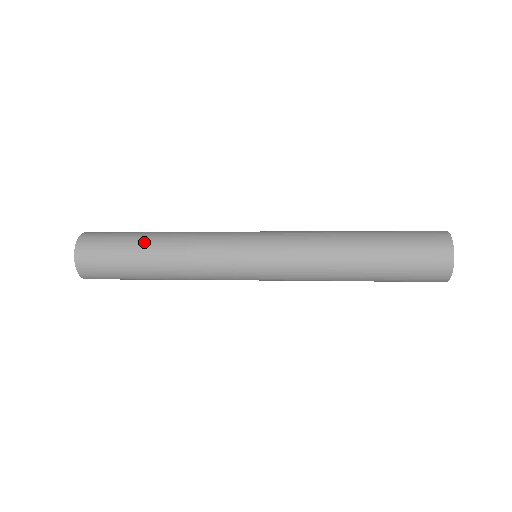
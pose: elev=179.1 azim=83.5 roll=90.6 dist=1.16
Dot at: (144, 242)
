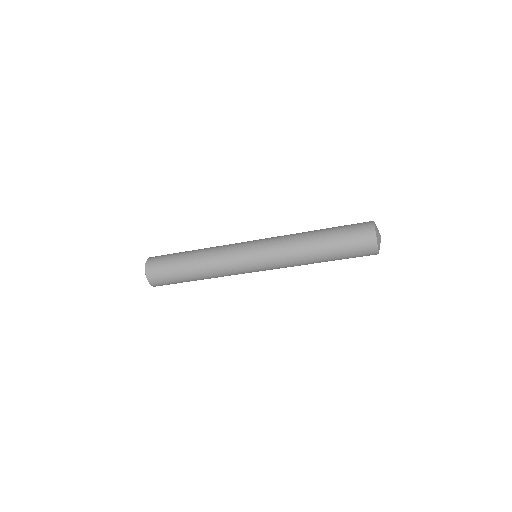
Dot at: occluded
